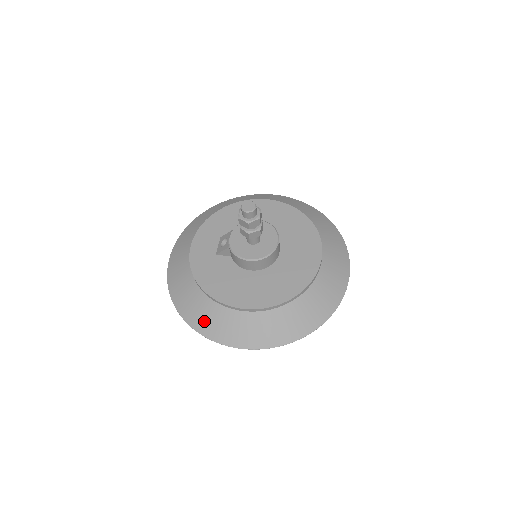
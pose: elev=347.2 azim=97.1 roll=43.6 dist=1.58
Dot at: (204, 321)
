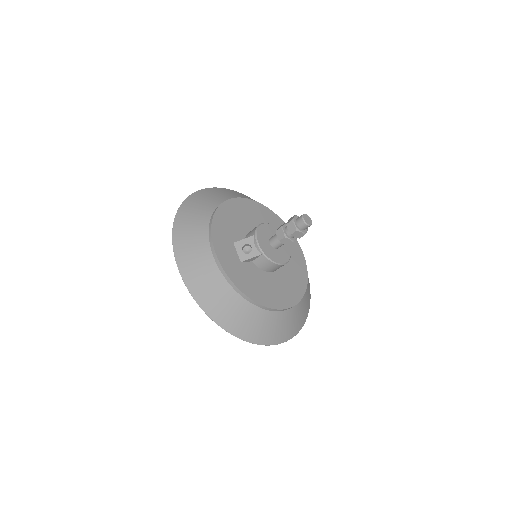
Dot at: (254, 329)
